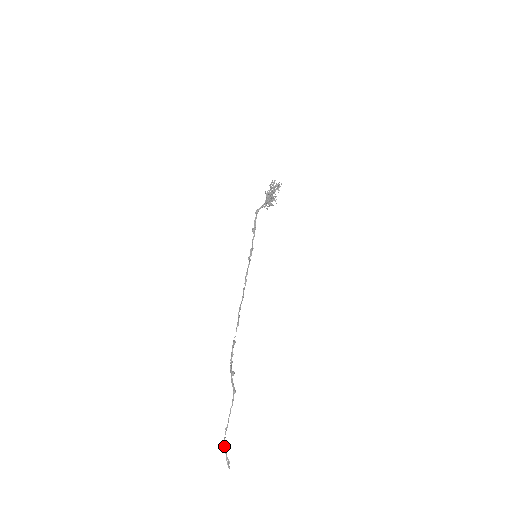
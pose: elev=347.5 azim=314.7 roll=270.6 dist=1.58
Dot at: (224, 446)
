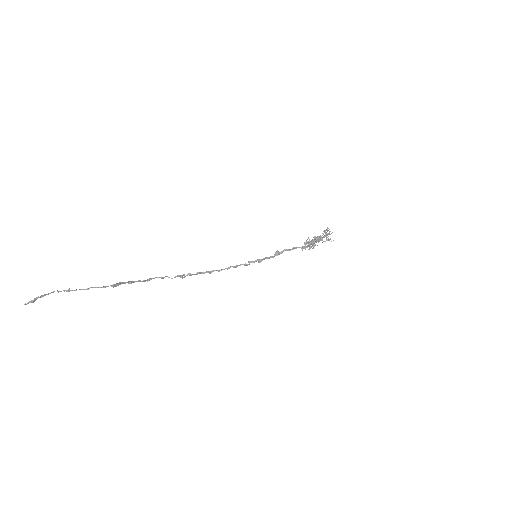
Dot at: (49, 293)
